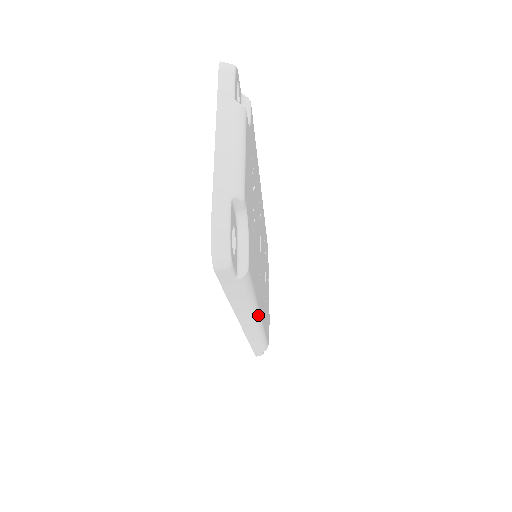
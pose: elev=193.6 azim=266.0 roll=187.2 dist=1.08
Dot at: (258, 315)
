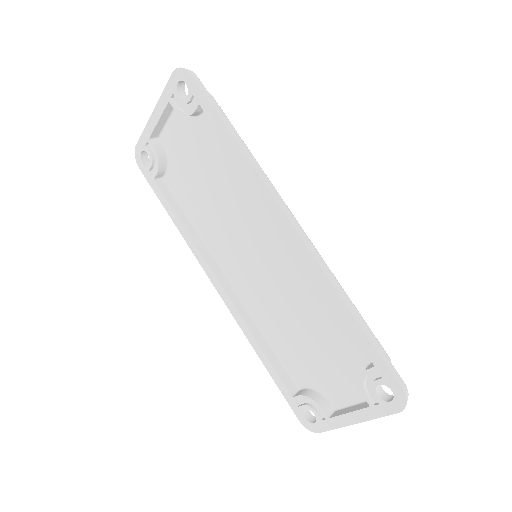
Dot at: (243, 304)
